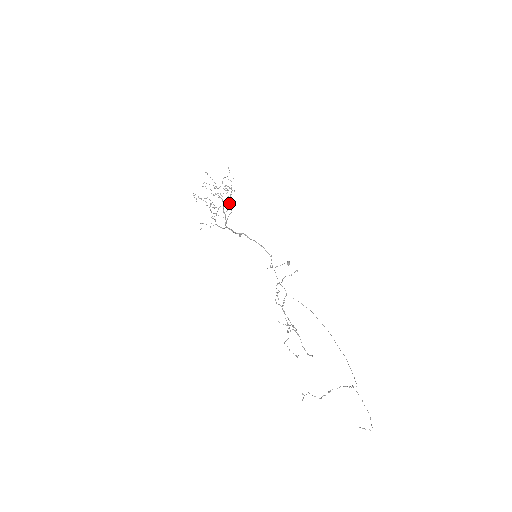
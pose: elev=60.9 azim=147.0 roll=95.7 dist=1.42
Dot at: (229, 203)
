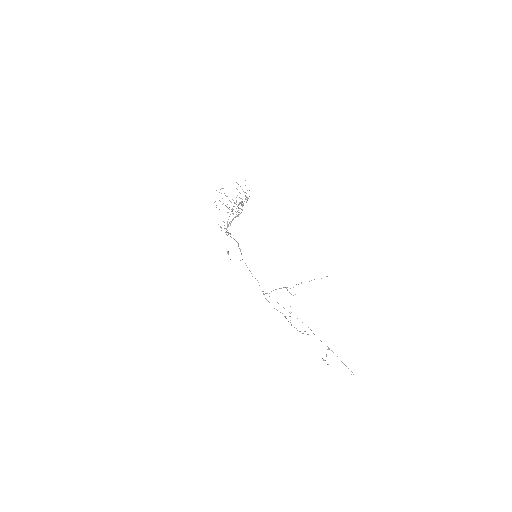
Dot at: occluded
